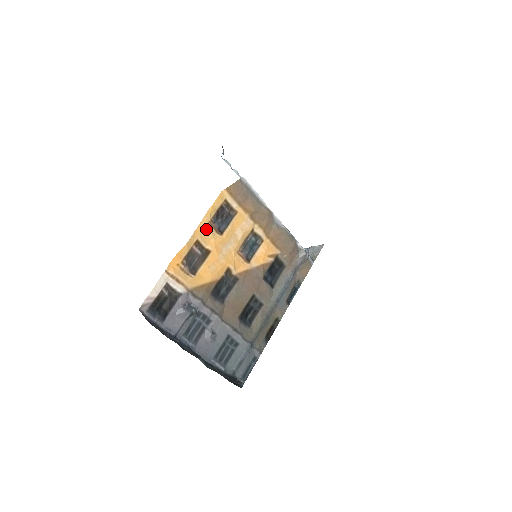
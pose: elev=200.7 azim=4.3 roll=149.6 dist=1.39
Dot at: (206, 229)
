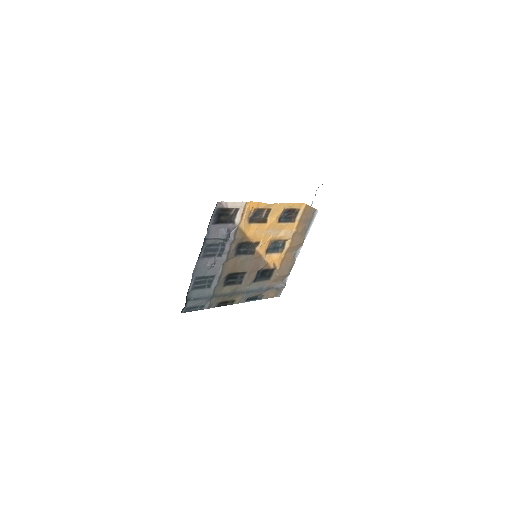
Dot at: (279, 210)
